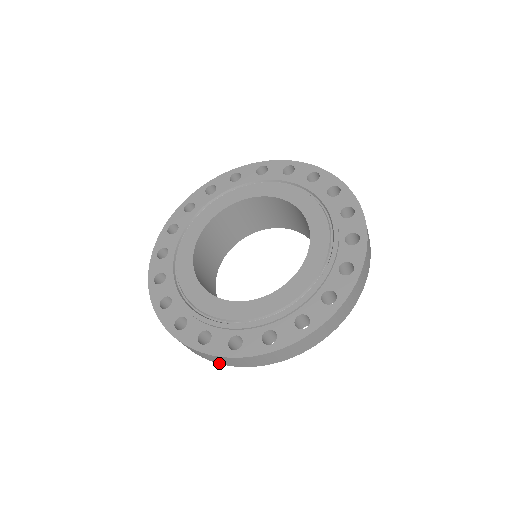
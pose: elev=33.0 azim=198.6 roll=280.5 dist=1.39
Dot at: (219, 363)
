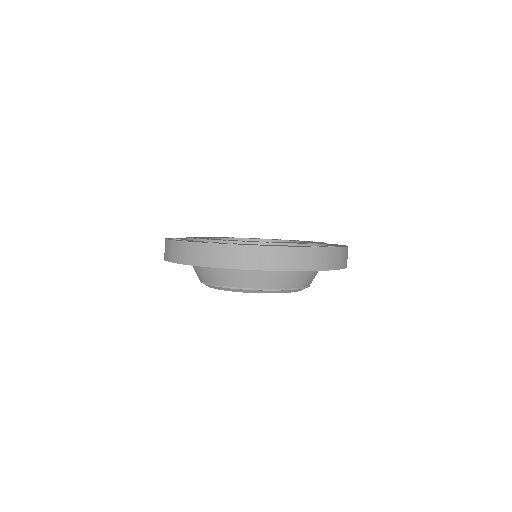
Dot at: (274, 269)
